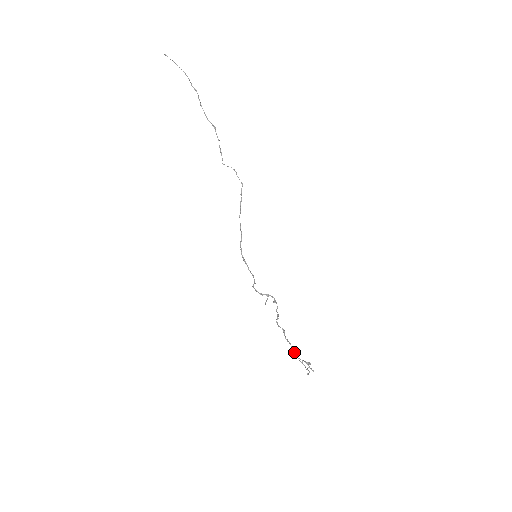
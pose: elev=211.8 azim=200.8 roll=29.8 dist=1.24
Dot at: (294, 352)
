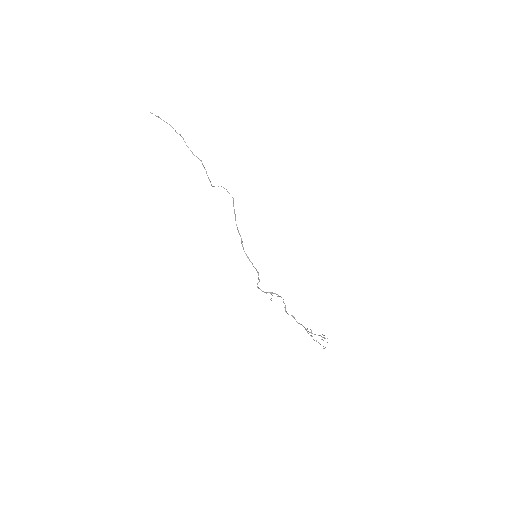
Dot at: (307, 332)
